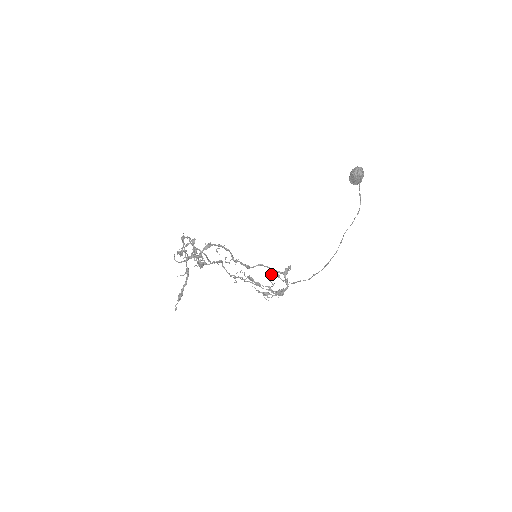
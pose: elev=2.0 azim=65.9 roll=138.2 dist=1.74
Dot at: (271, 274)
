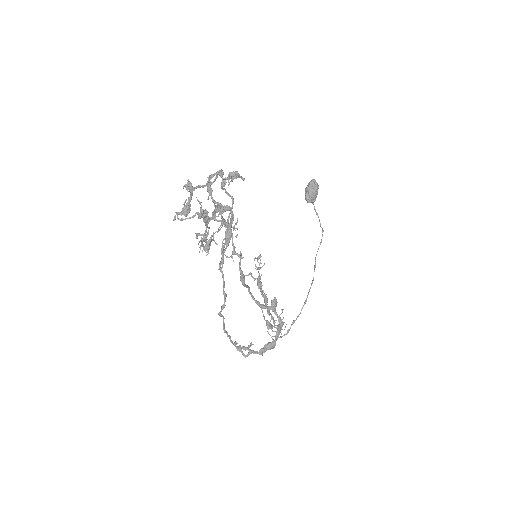
Dot at: (234, 342)
